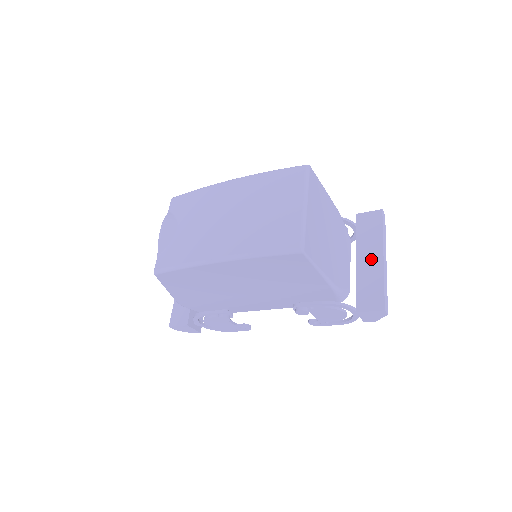
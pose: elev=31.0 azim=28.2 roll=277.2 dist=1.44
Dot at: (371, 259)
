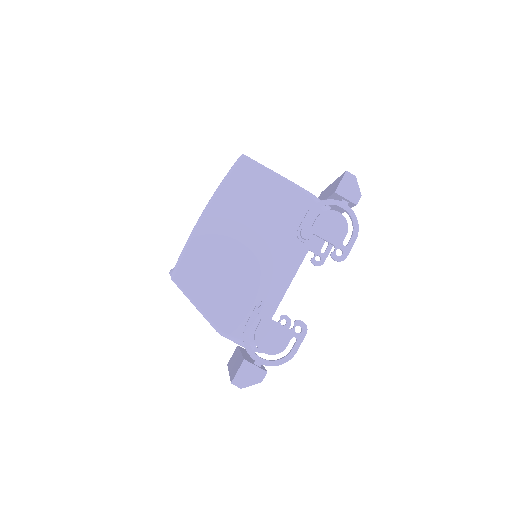
Dot at: (328, 191)
